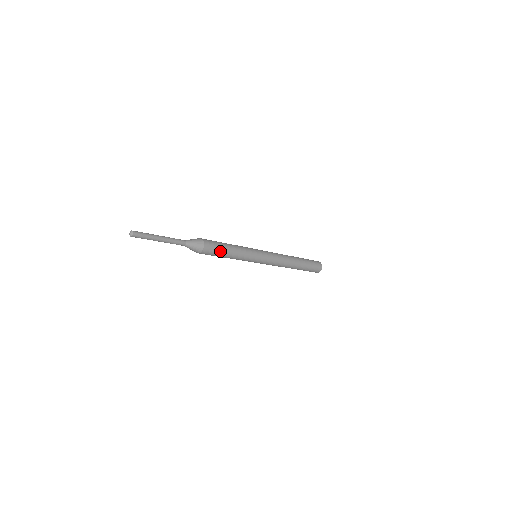
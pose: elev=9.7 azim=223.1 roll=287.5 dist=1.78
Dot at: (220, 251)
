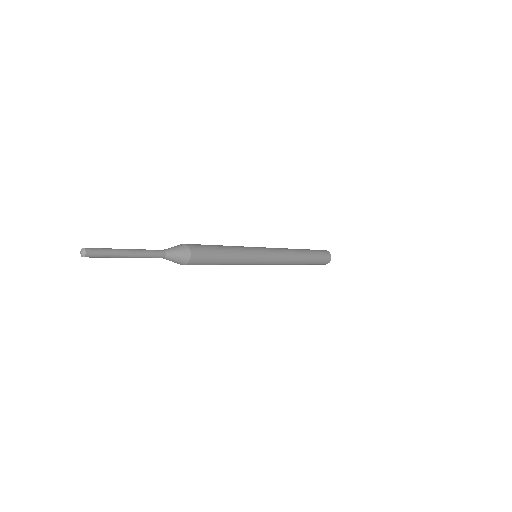
Dot at: (212, 251)
